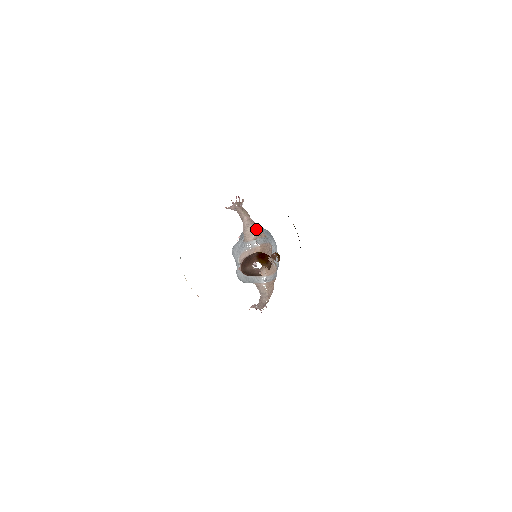
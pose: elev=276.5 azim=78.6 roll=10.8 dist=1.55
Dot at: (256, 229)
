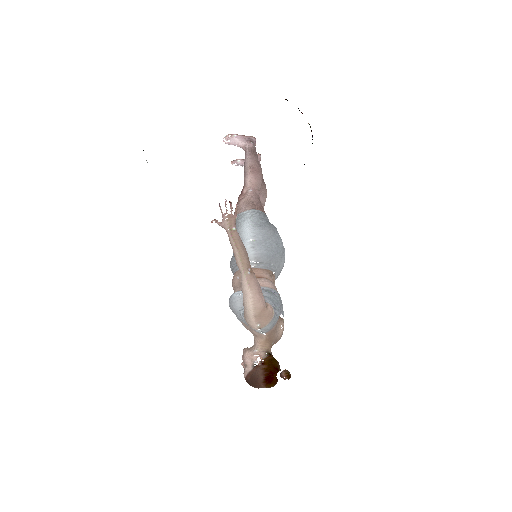
Dot at: (260, 312)
